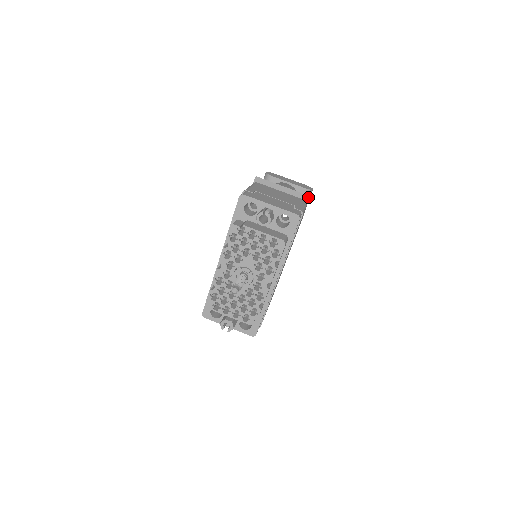
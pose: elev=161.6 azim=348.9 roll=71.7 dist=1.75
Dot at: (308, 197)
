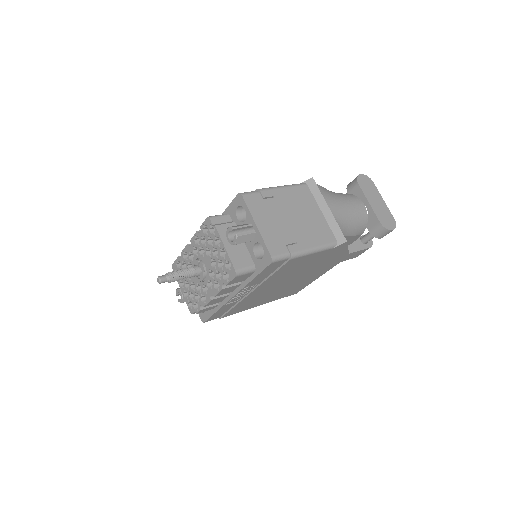
Dot at: (343, 240)
